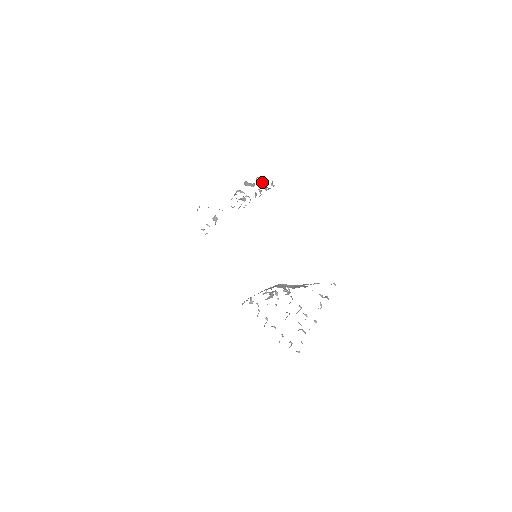
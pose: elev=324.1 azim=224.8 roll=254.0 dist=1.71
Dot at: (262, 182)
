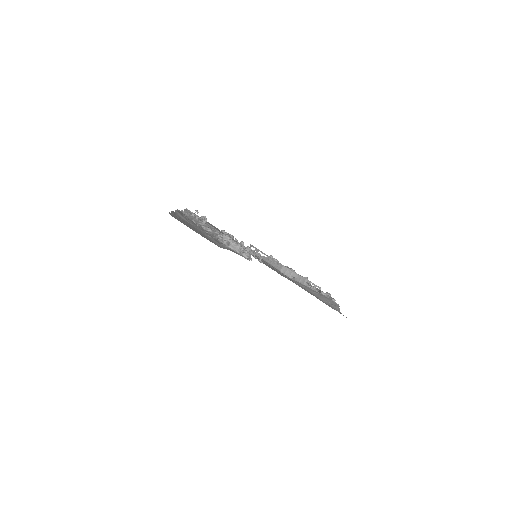
Dot at: (249, 256)
